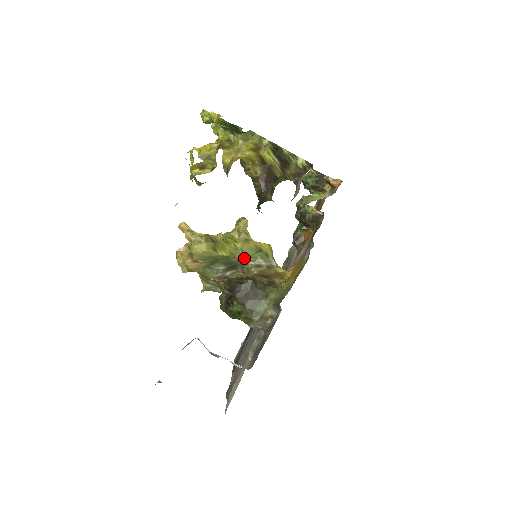
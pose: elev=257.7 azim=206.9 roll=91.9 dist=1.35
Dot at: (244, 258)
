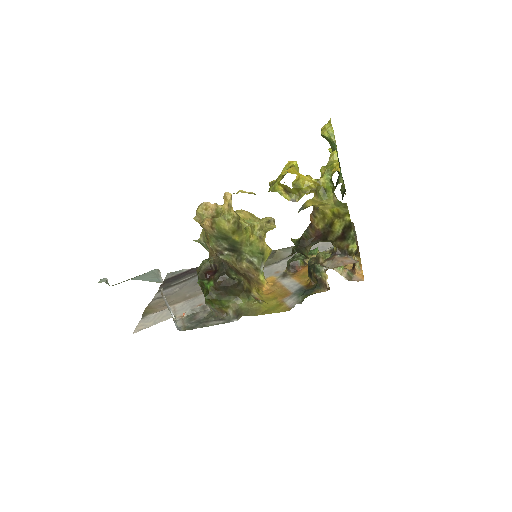
Dot at: (247, 250)
